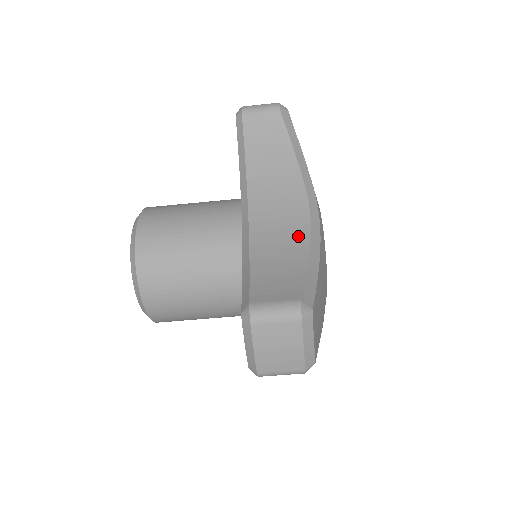
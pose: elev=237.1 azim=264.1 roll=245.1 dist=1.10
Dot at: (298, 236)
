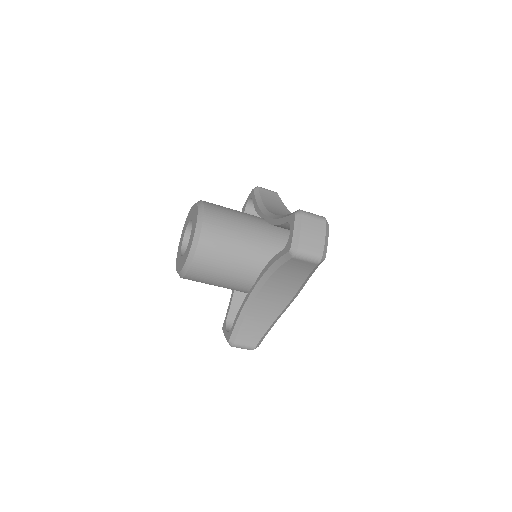
Dot at: (276, 311)
